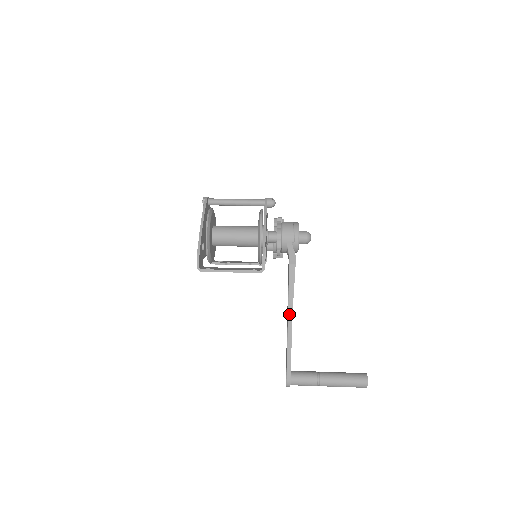
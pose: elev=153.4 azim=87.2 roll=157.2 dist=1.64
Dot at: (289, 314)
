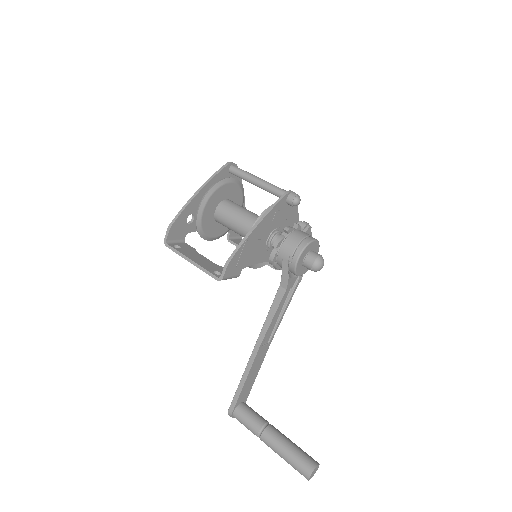
Dot at: (258, 342)
